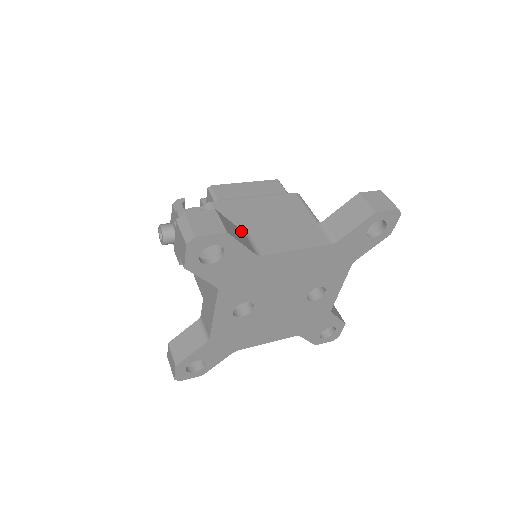
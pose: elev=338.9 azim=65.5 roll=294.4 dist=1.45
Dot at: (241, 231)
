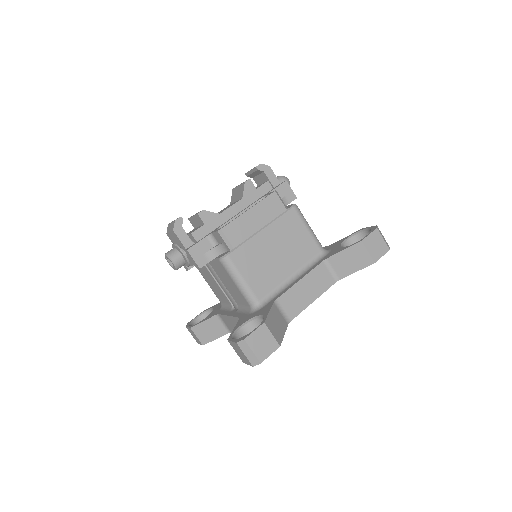
Dot at: (274, 307)
